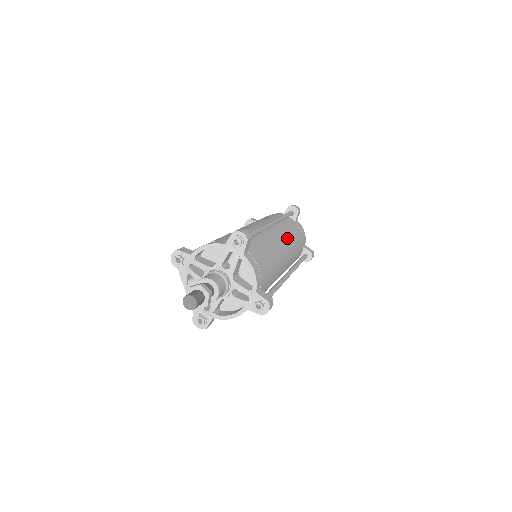
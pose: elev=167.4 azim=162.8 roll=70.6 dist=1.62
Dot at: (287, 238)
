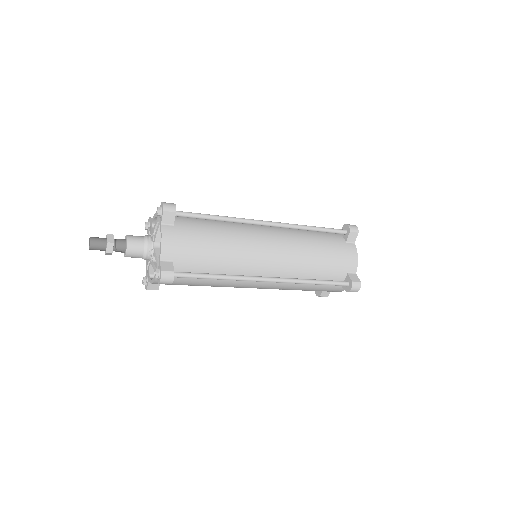
Dot at: (289, 245)
